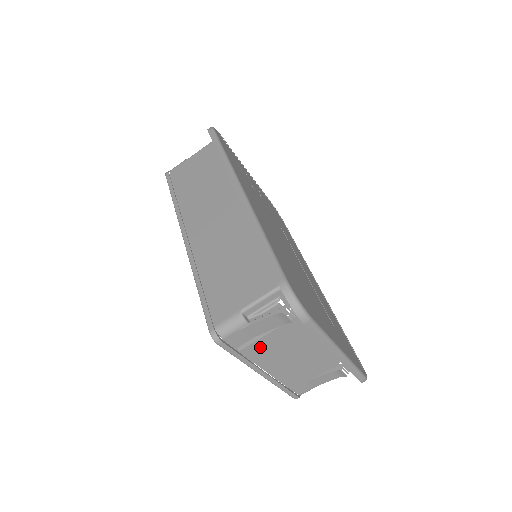
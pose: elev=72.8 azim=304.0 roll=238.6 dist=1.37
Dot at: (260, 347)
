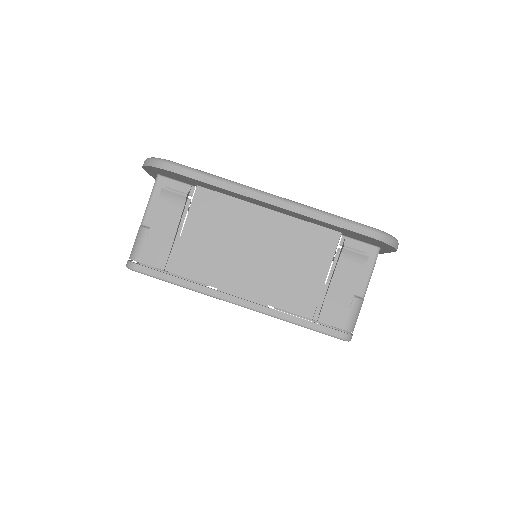
Dot at: (191, 256)
